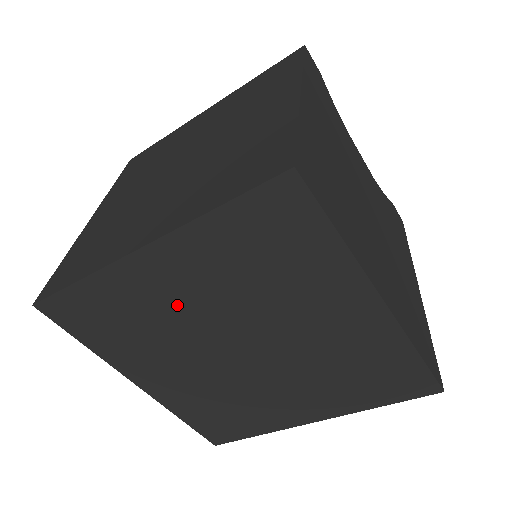
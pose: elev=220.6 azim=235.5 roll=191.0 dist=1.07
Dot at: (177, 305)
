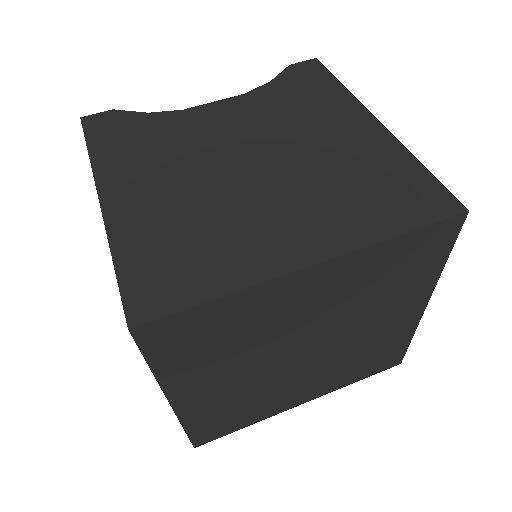
Dot at: (236, 386)
